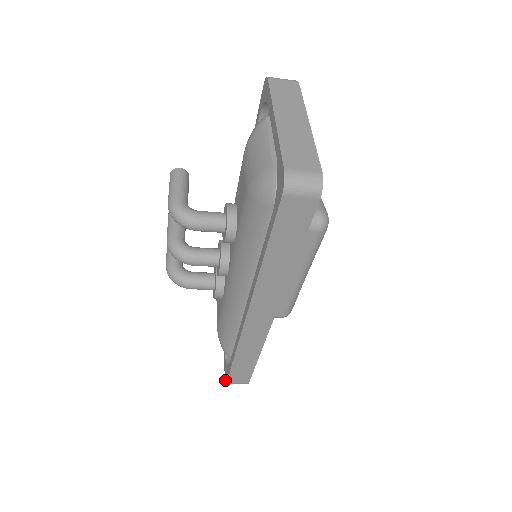
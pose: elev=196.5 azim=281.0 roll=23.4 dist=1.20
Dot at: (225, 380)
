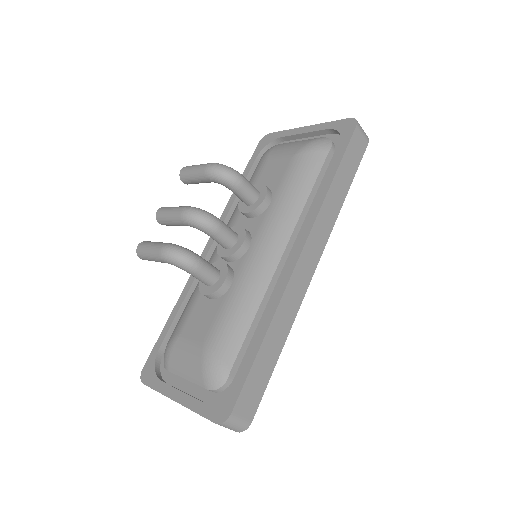
Dot at: (222, 418)
